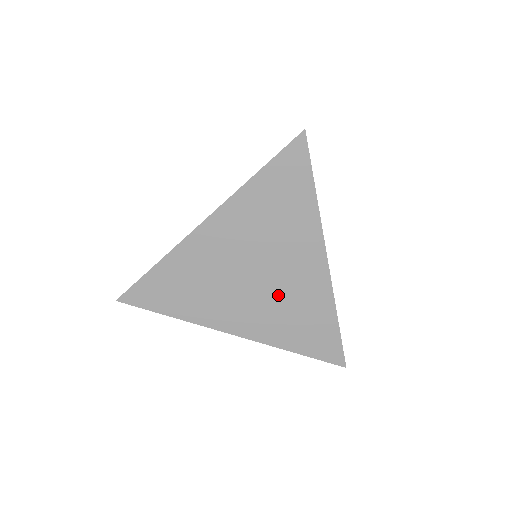
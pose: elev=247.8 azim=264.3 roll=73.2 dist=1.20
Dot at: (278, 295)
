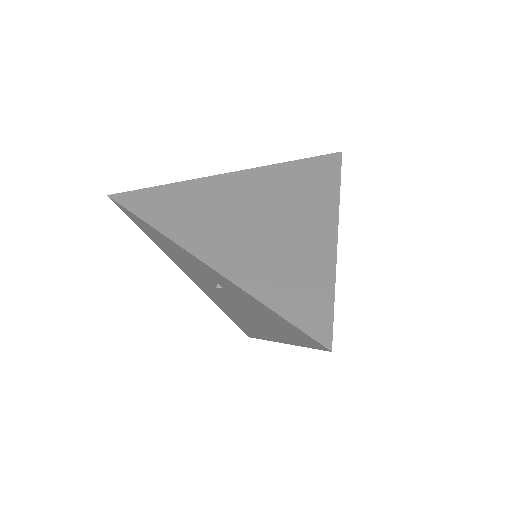
Dot at: (275, 243)
